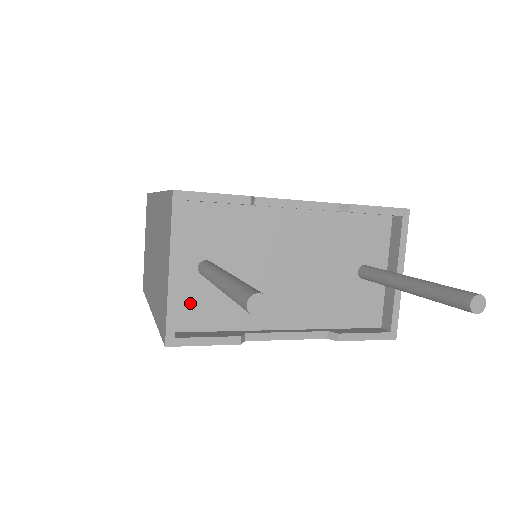
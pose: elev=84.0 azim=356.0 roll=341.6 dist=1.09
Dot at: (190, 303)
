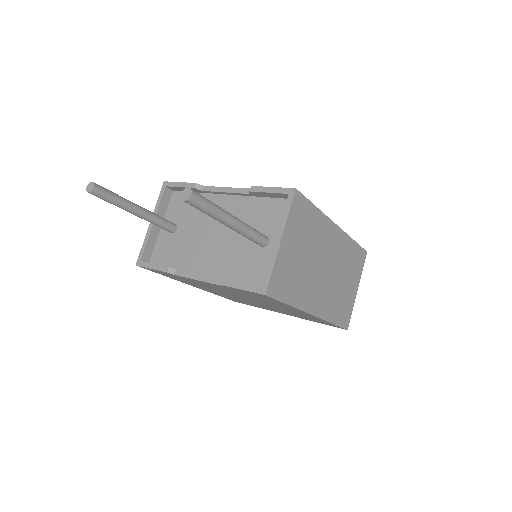
Dot at: (161, 248)
